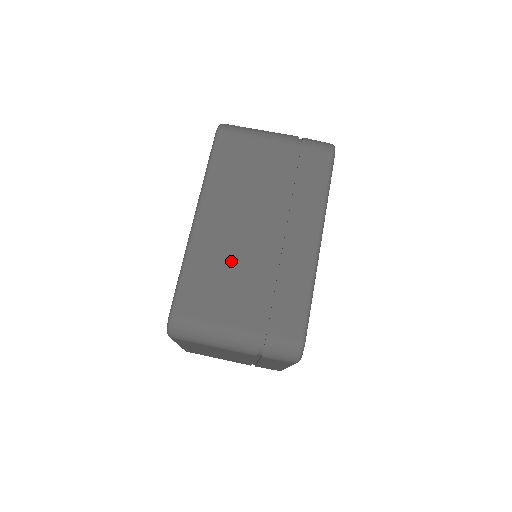
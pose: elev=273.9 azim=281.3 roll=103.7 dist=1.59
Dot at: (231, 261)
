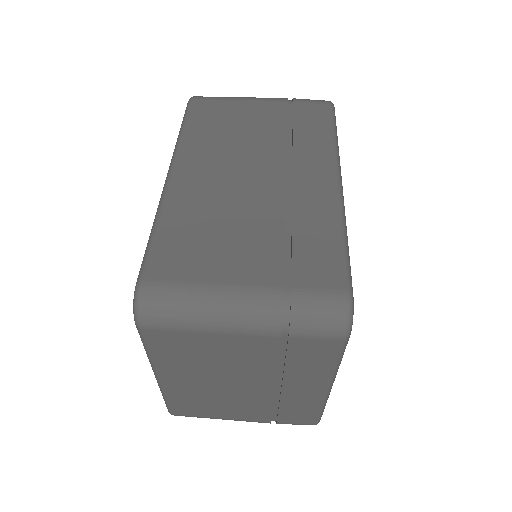
Dot at: (223, 211)
